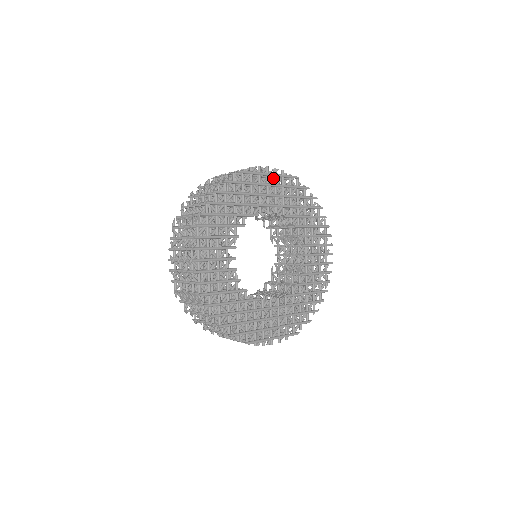
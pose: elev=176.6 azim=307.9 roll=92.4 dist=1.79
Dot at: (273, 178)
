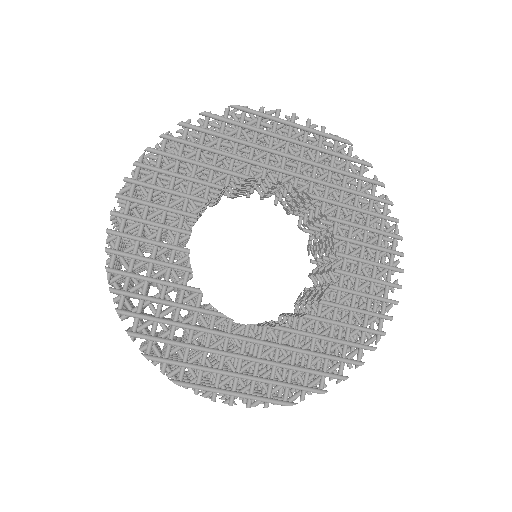
Dot at: (308, 139)
